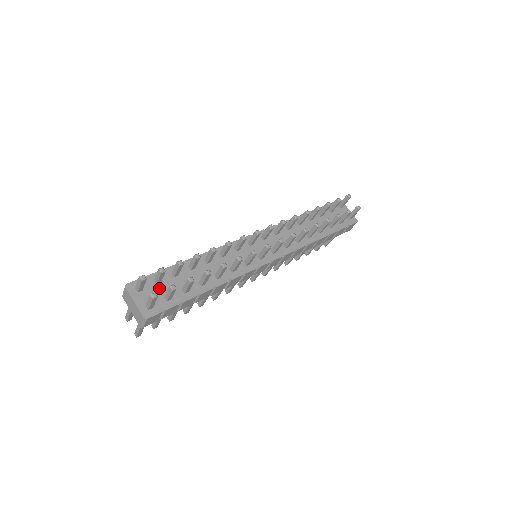
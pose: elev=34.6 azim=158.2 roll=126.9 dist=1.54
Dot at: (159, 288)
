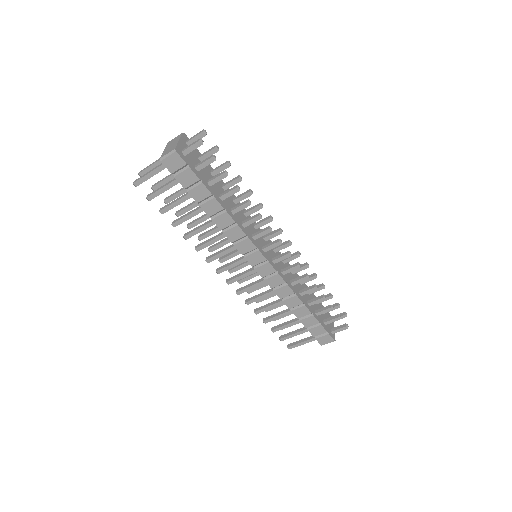
Dot at: (198, 161)
